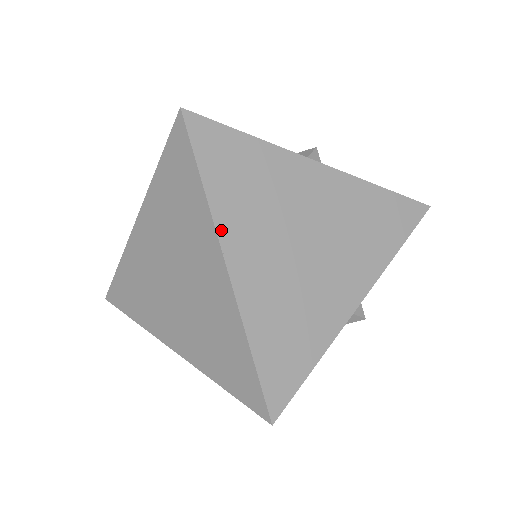
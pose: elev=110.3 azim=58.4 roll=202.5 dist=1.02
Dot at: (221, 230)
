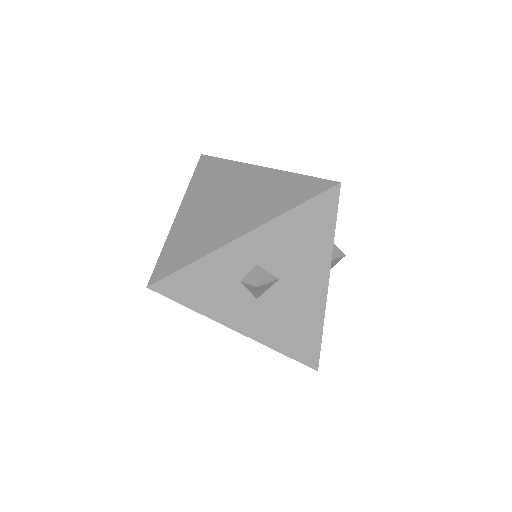
Dot at: (248, 165)
